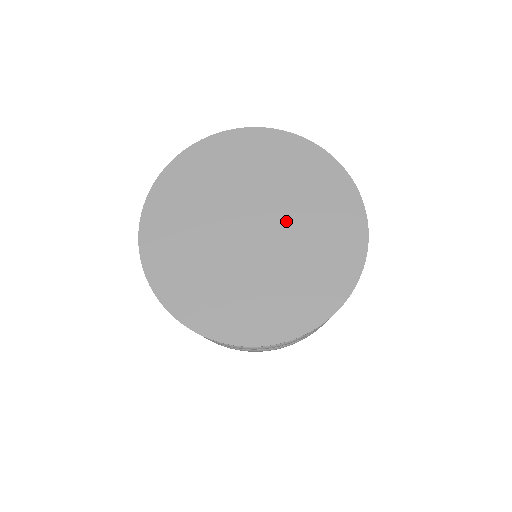
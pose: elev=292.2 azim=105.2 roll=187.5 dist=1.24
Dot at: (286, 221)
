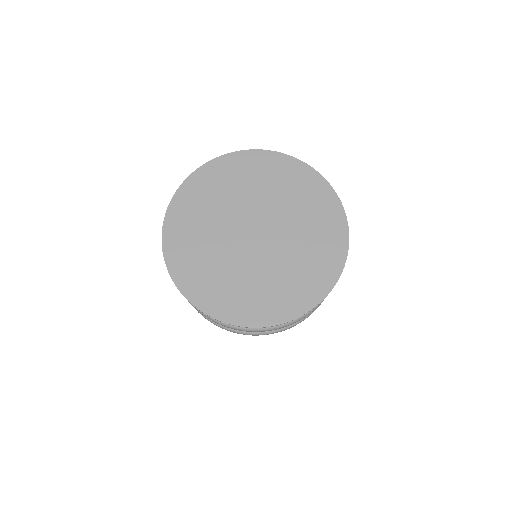
Dot at: (280, 220)
